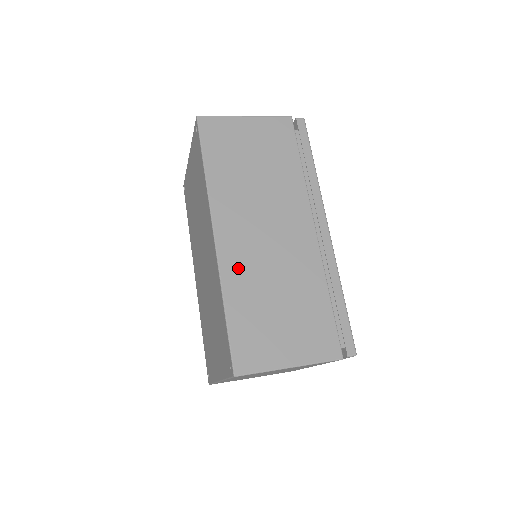
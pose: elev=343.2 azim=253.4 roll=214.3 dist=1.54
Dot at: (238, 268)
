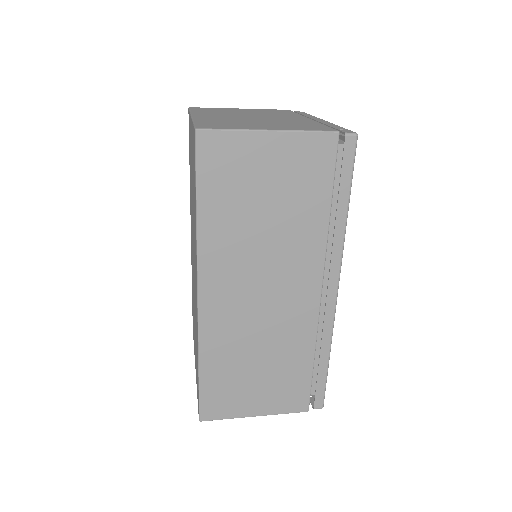
Dot at: (220, 332)
